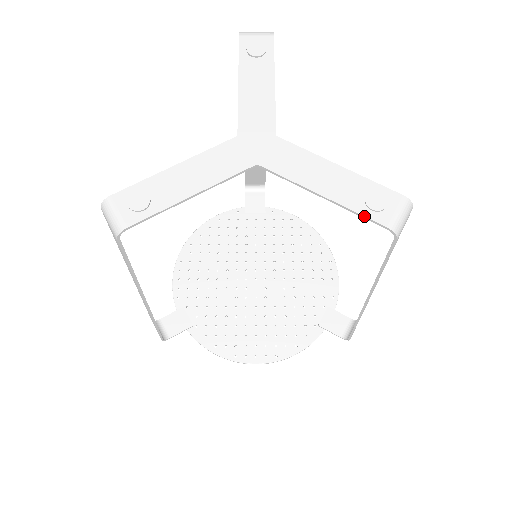
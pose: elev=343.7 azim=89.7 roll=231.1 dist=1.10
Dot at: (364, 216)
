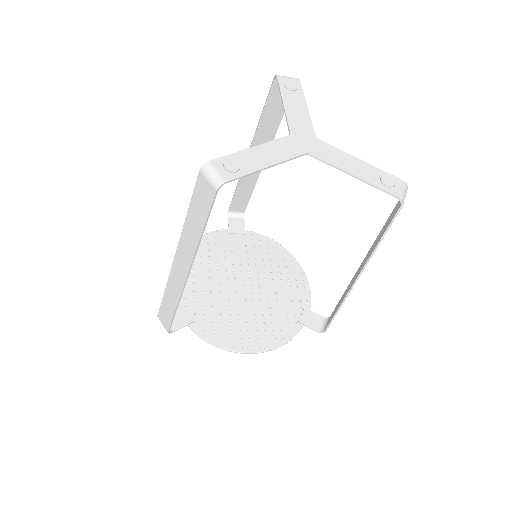
Dot at: (382, 189)
